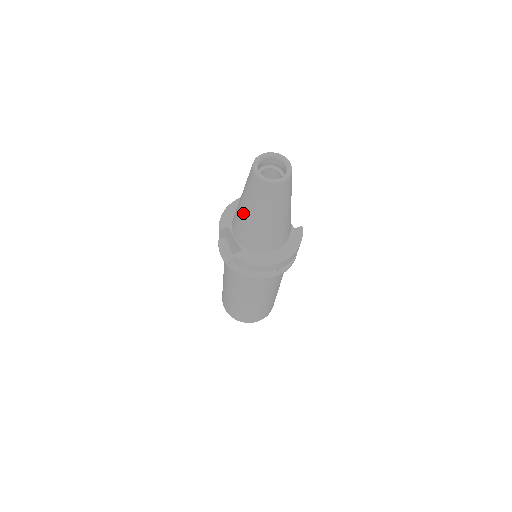
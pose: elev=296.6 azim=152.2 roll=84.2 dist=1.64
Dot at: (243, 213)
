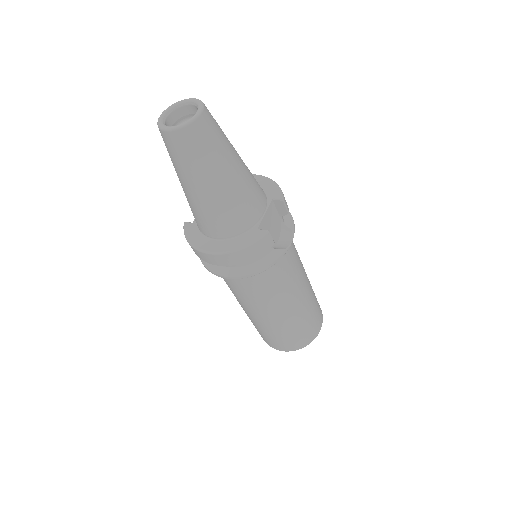
Dot at: occluded
